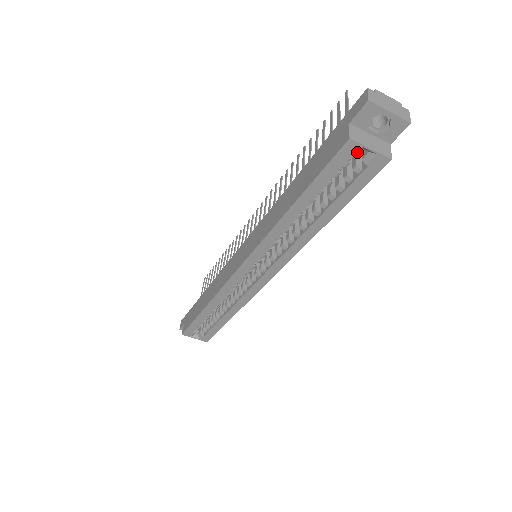
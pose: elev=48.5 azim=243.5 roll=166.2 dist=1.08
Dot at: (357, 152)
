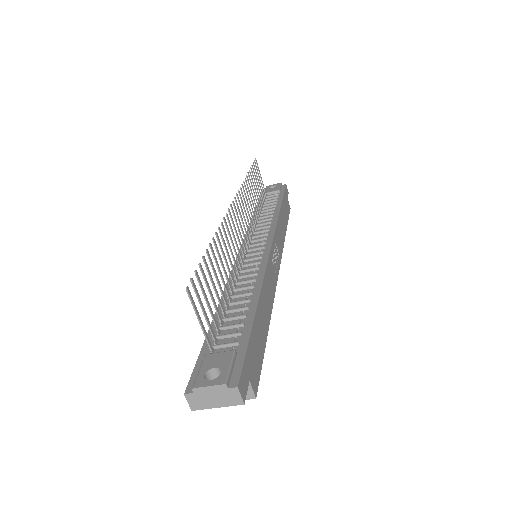
Dot at: occluded
